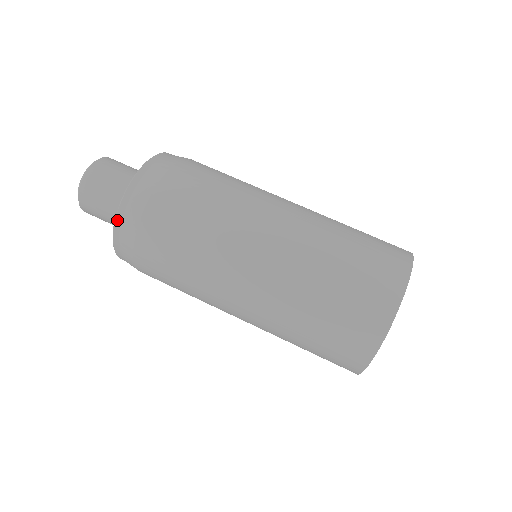
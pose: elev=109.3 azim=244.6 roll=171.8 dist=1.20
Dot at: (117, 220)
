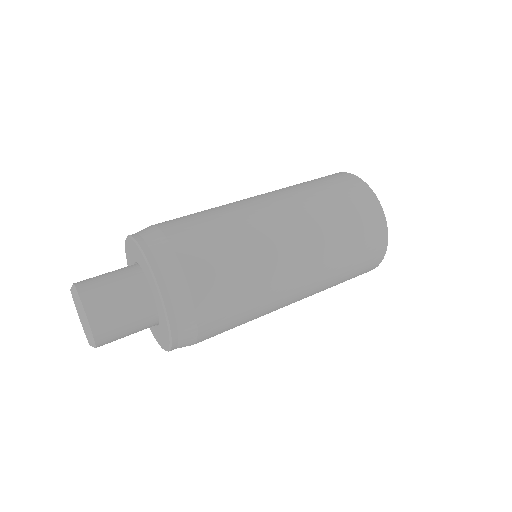
Dot at: (160, 286)
